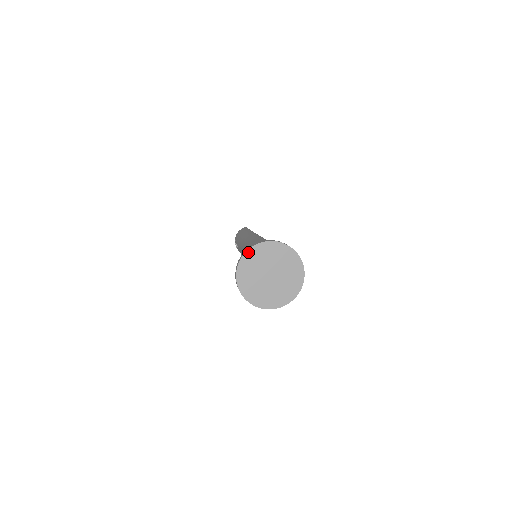
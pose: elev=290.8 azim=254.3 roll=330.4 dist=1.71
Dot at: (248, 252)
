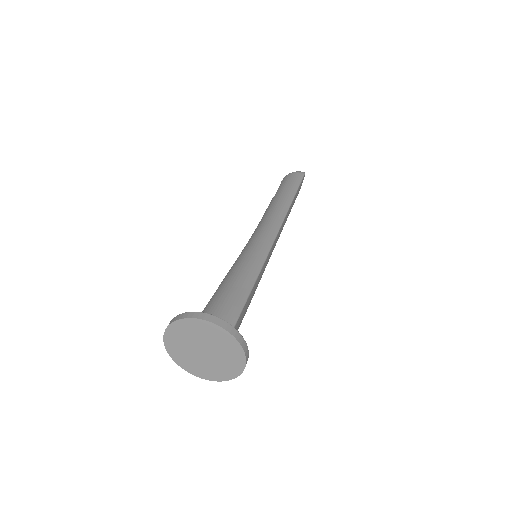
Dot at: (193, 320)
